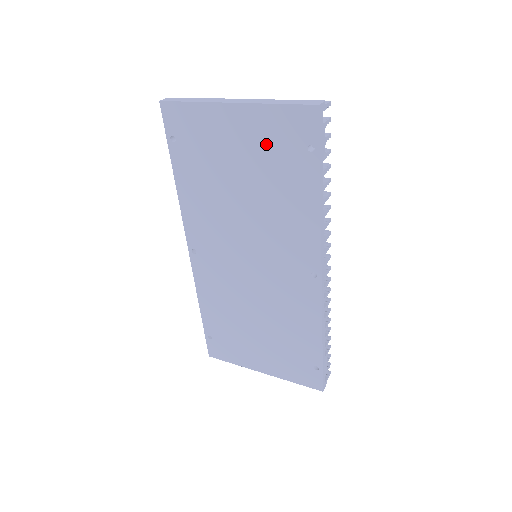
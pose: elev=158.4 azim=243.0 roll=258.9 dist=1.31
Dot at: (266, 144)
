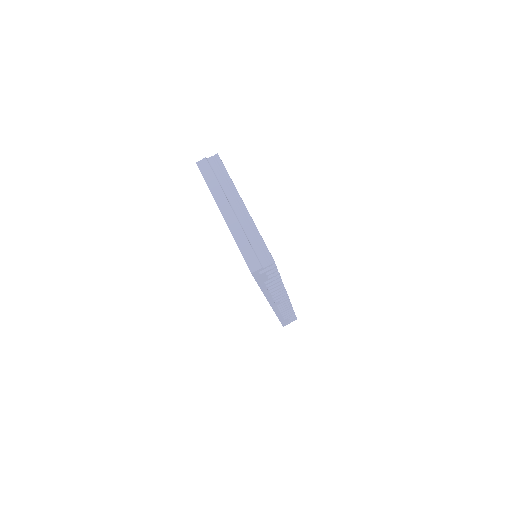
Dot at: occluded
